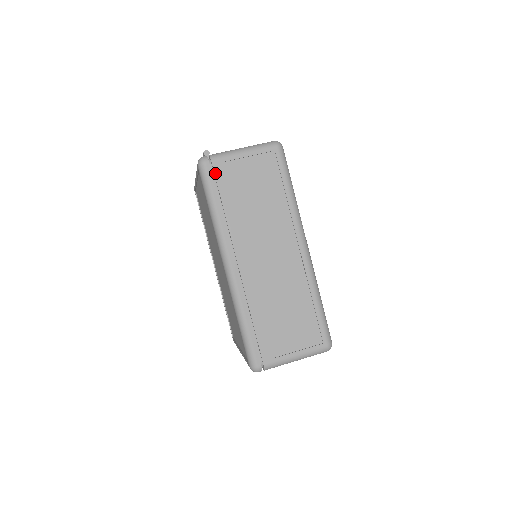
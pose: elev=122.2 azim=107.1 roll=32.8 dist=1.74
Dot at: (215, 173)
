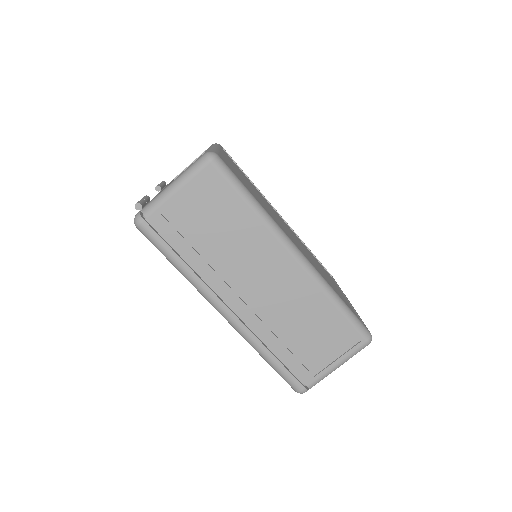
Dot at: (158, 229)
